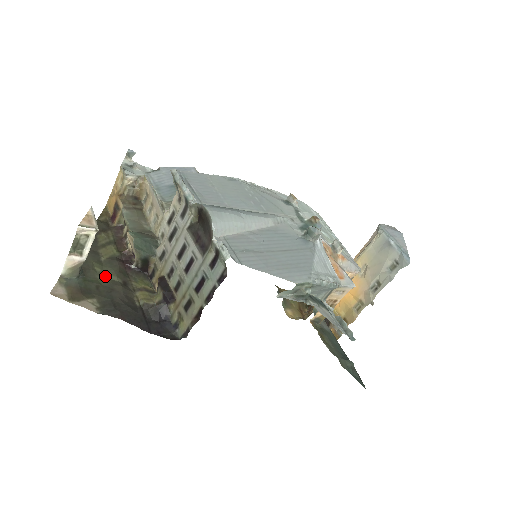
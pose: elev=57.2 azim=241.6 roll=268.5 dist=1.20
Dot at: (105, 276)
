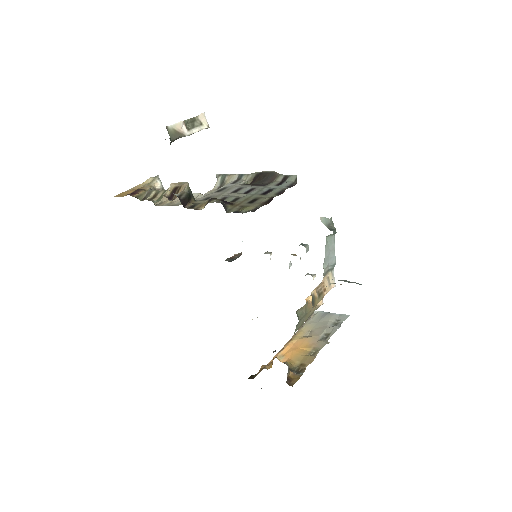
Dot at: occluded
